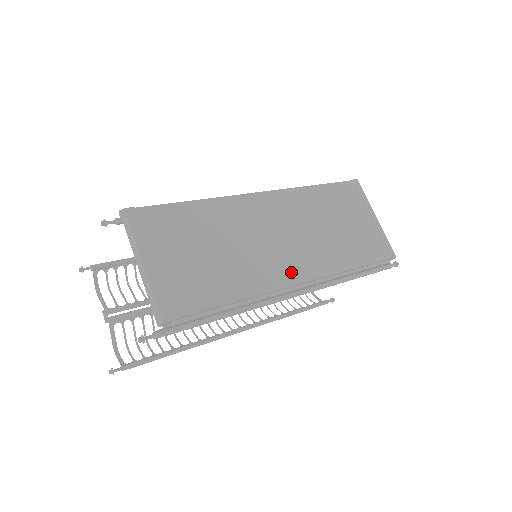
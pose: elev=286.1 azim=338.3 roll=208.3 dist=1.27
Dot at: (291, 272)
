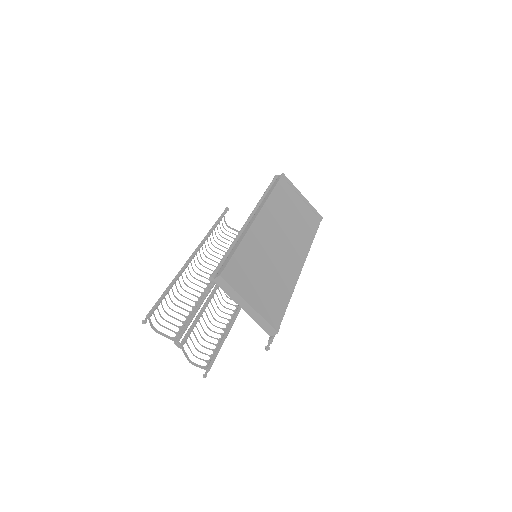
Dot at: (297, 262)
